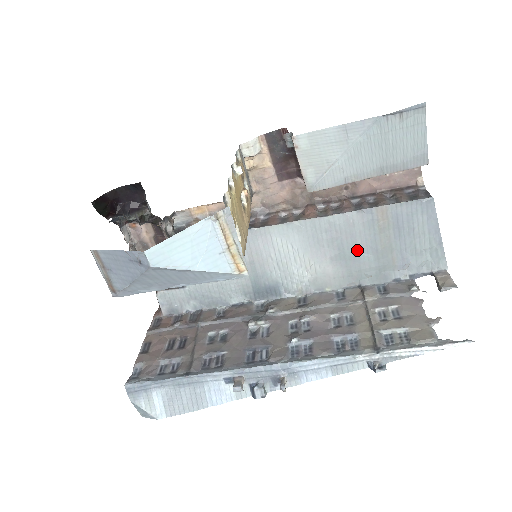
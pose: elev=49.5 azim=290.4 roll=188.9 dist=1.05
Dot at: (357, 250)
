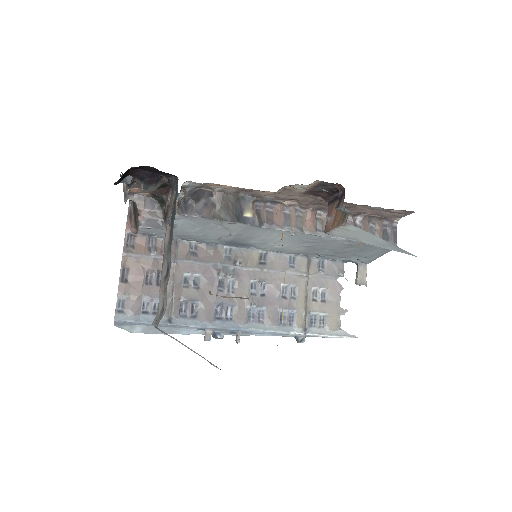
Dot at: (324, 248)
